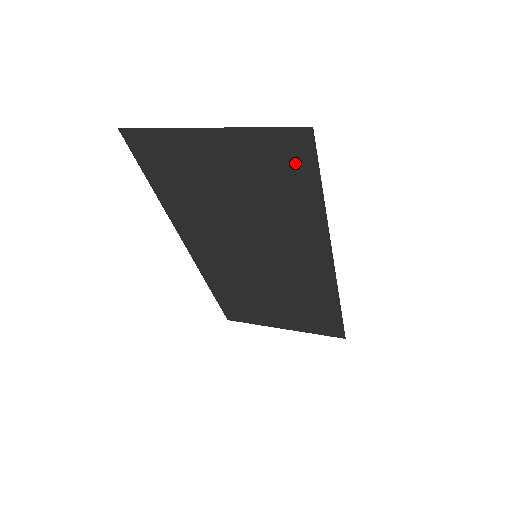
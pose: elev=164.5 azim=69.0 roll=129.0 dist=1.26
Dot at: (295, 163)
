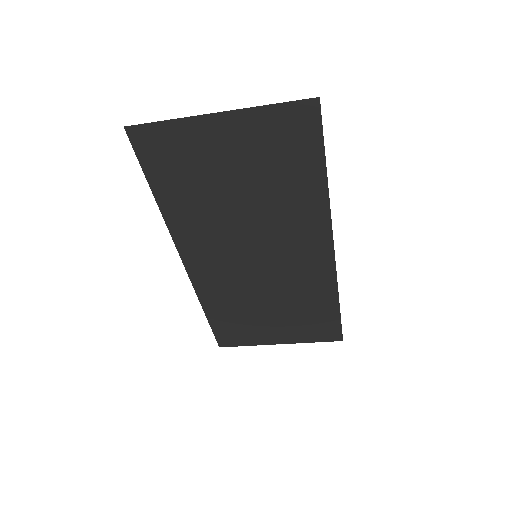
Dot at: (301, 139)
